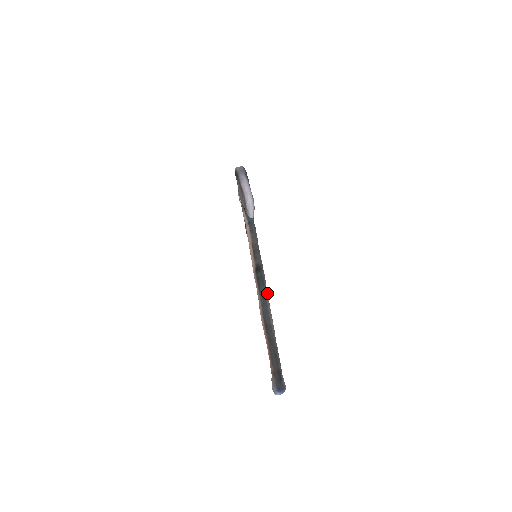
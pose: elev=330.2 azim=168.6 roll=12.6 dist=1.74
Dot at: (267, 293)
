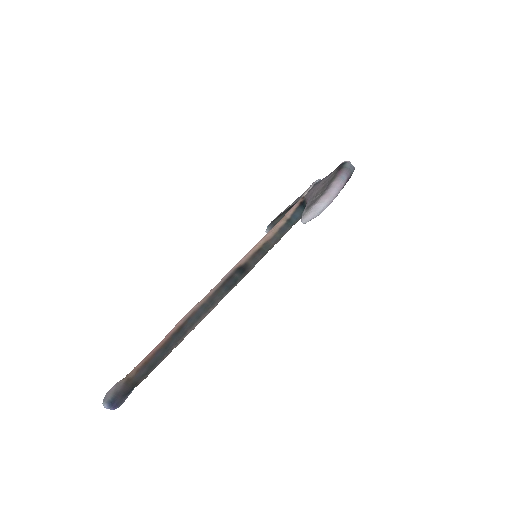
Dot at: occluded
